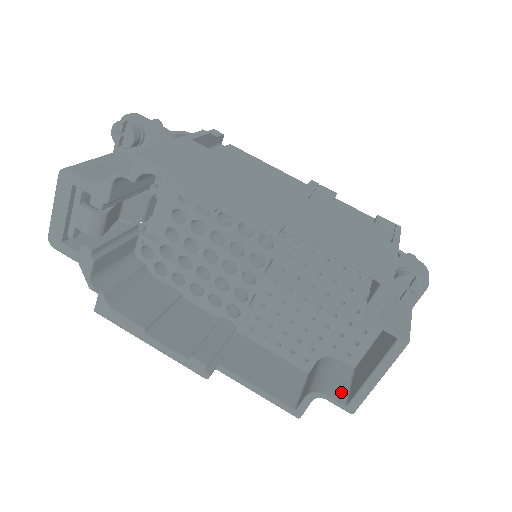
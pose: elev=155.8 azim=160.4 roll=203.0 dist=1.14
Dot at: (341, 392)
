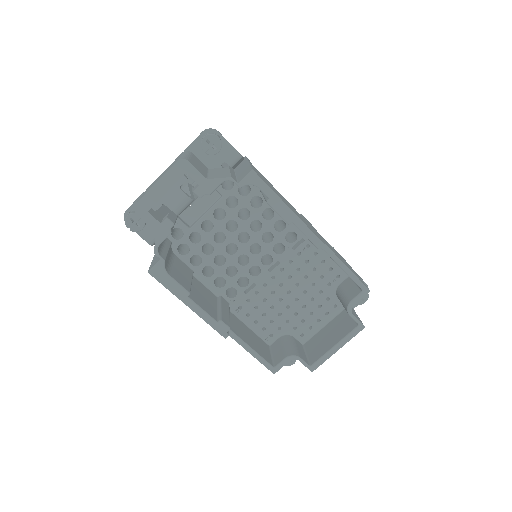
Dot at: (305, 358)
